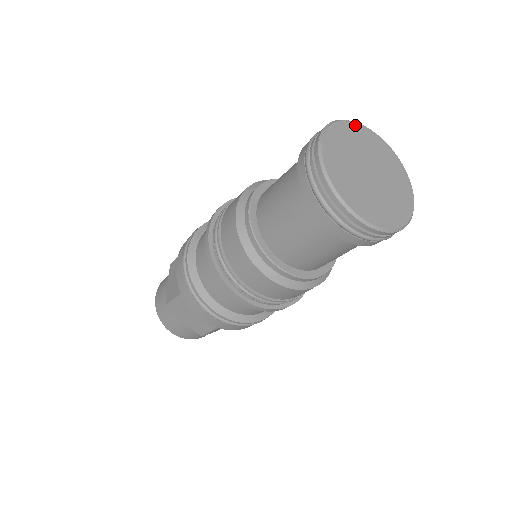
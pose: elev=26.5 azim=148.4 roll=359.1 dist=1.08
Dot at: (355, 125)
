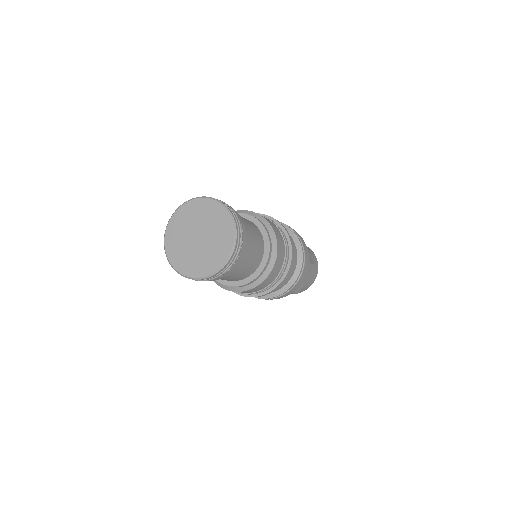
Dot at: (210, 201)
